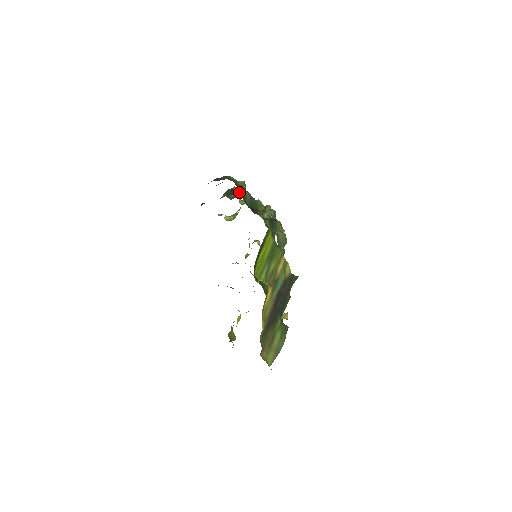
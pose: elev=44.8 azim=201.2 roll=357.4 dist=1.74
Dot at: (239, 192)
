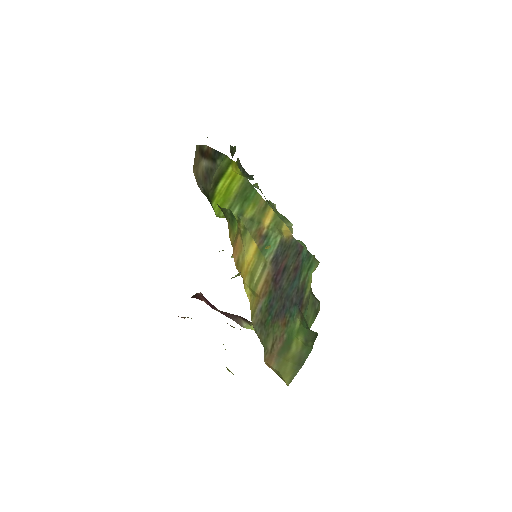
Dot at: occluded
